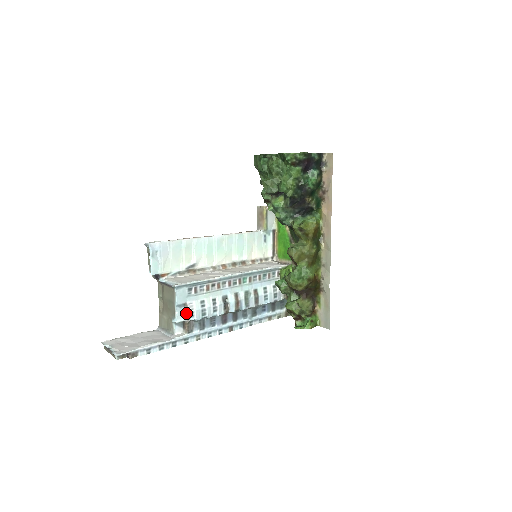
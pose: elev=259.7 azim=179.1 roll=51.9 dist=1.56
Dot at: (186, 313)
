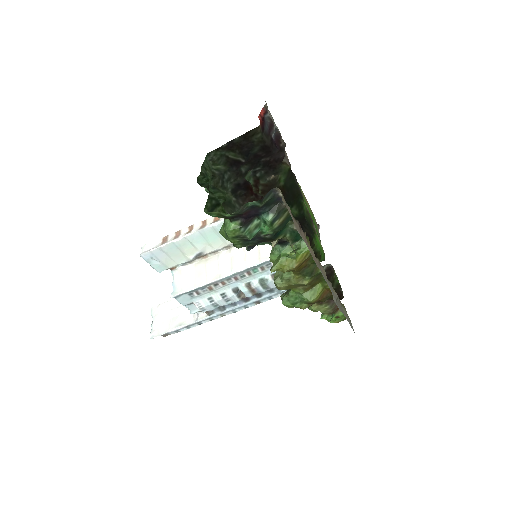
Dot at: (197, 308)
